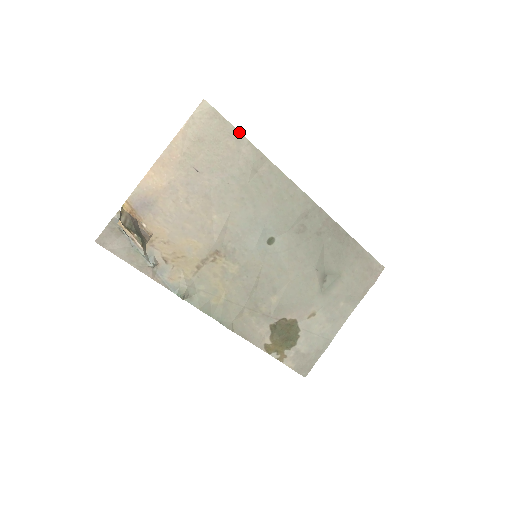
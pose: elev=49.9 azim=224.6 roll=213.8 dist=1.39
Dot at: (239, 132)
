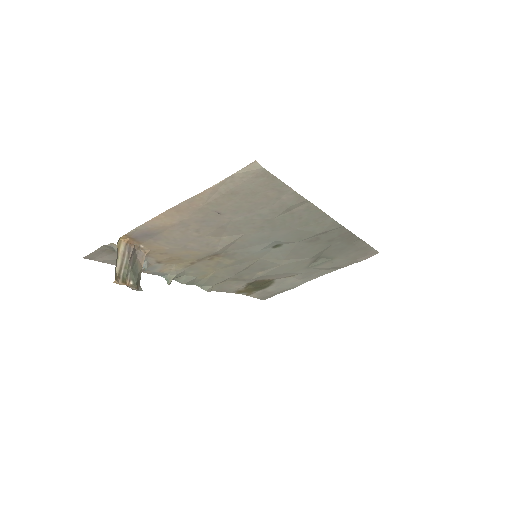
Dot at: (287, 185)
